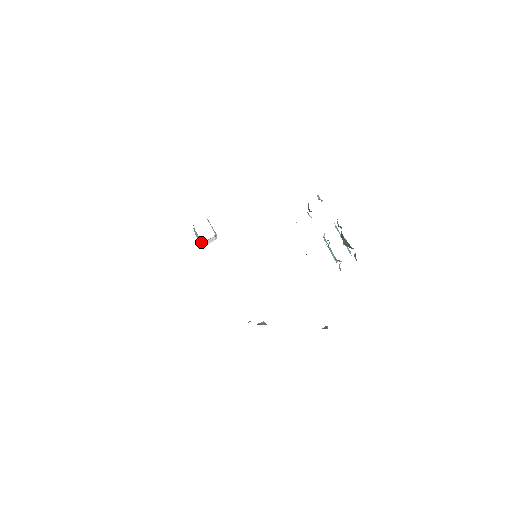
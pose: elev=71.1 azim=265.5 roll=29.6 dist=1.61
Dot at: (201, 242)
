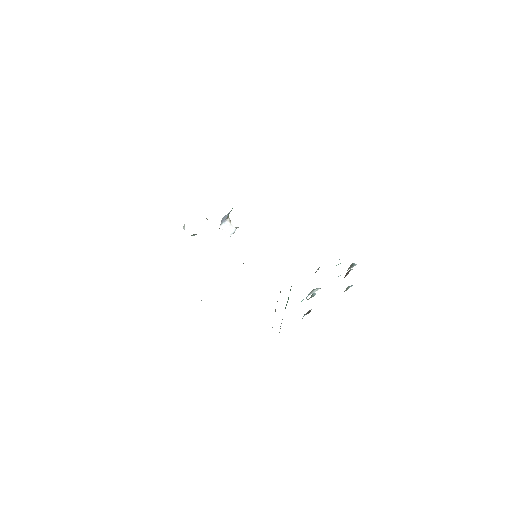
Dot at: (227, 219)
